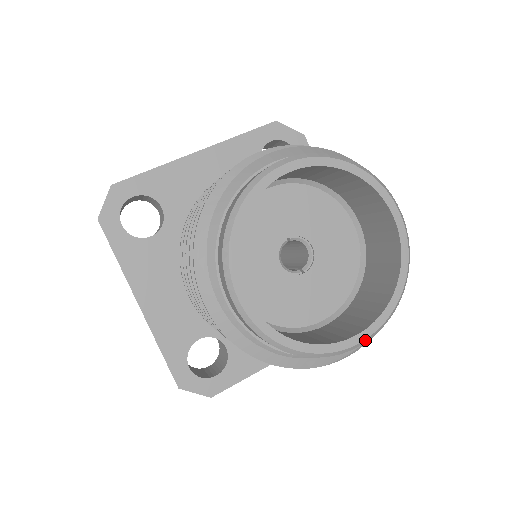
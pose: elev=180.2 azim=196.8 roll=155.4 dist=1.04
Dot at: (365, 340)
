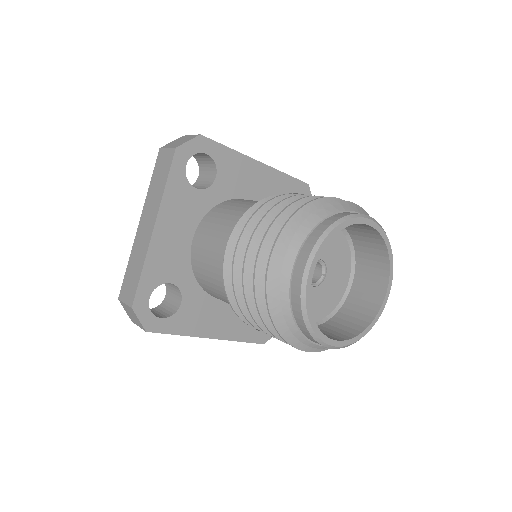
Dot at: (390, 289)
